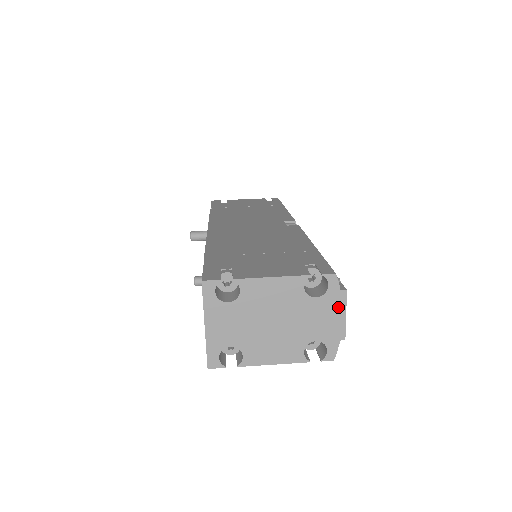
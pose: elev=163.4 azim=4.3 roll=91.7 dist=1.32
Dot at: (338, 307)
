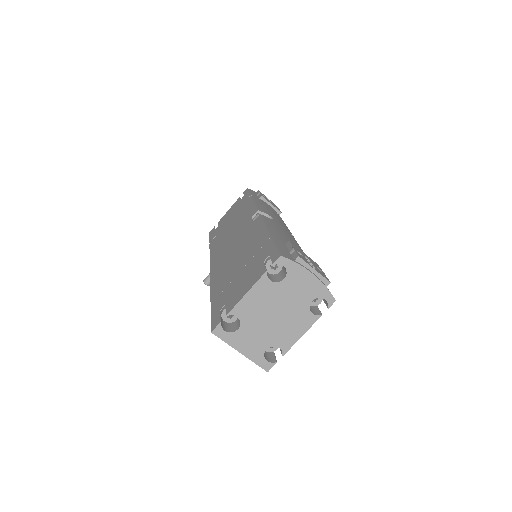
Dot at: (303, 271)
